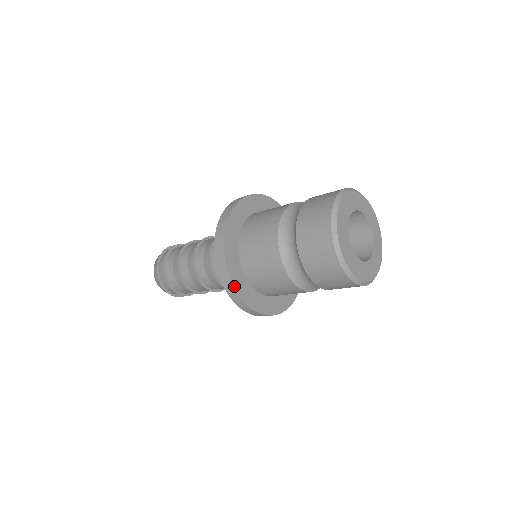
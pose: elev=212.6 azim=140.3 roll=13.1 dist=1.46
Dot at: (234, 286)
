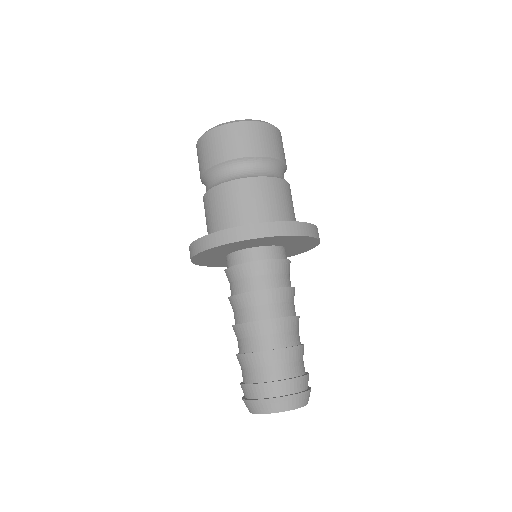
Dot at: (209, 235)
